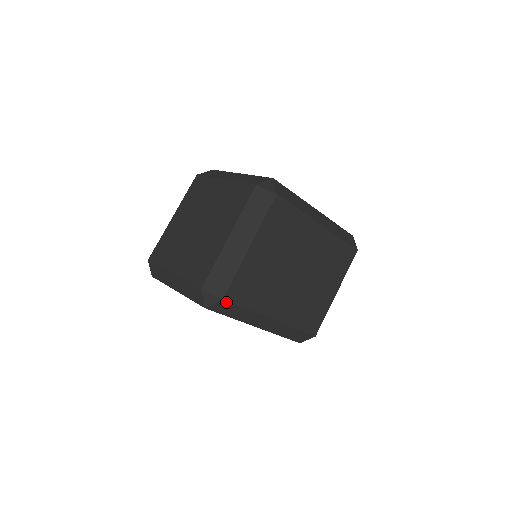
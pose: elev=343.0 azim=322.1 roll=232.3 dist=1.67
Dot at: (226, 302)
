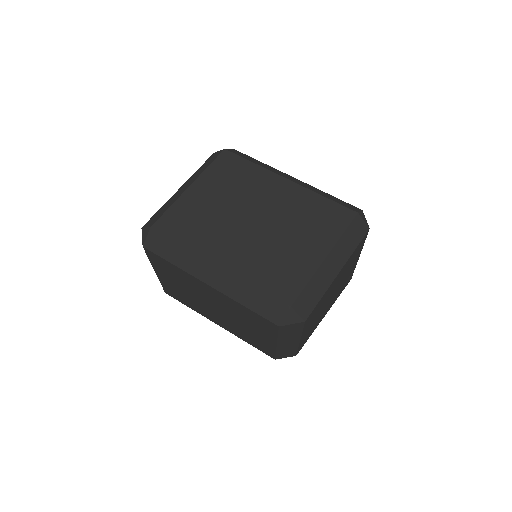
Dot at: (156, 233)
